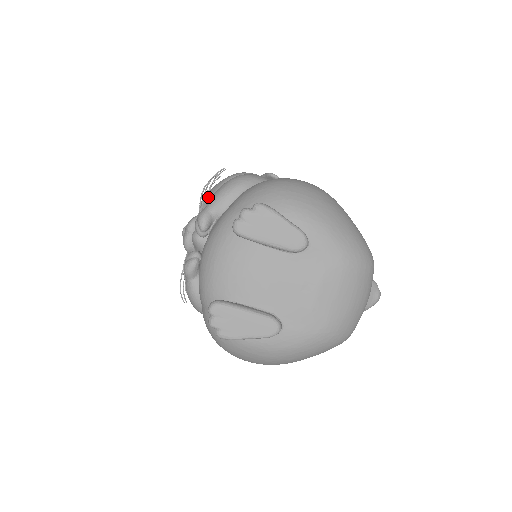
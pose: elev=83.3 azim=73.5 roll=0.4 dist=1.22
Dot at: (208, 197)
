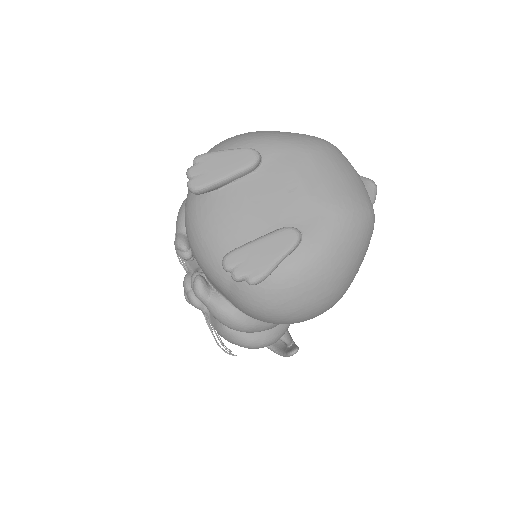
Dot at: occluded
